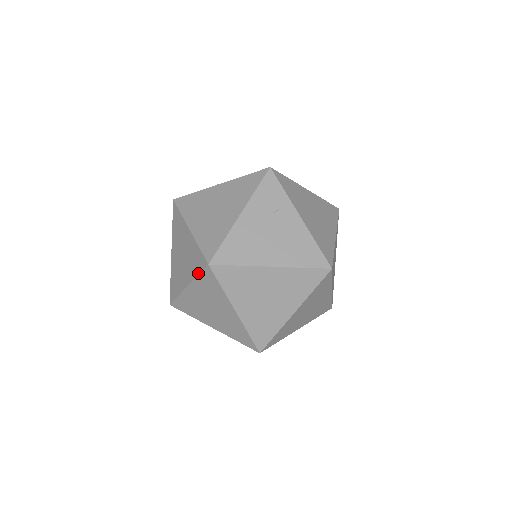
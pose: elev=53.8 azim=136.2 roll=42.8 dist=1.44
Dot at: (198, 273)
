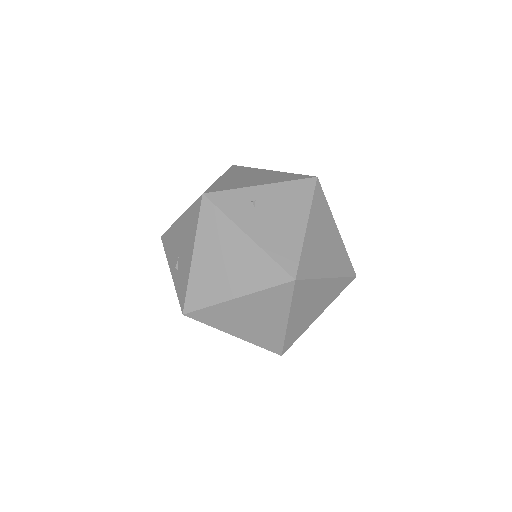
Dot at: (290, 299)
